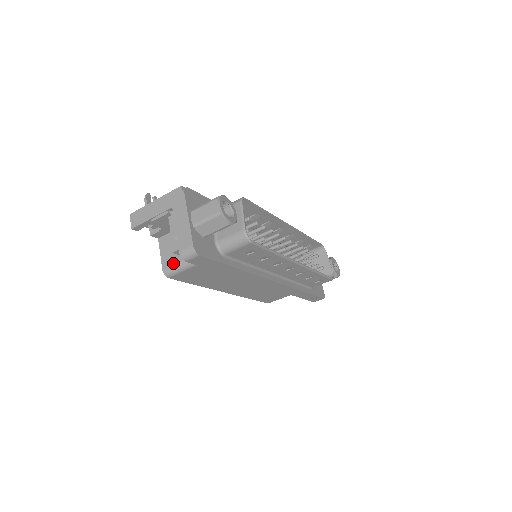
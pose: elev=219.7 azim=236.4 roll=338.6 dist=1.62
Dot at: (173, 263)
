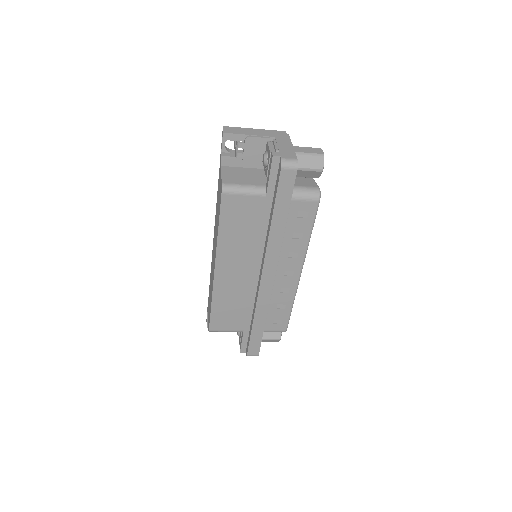
Dot at: (237, 183)
